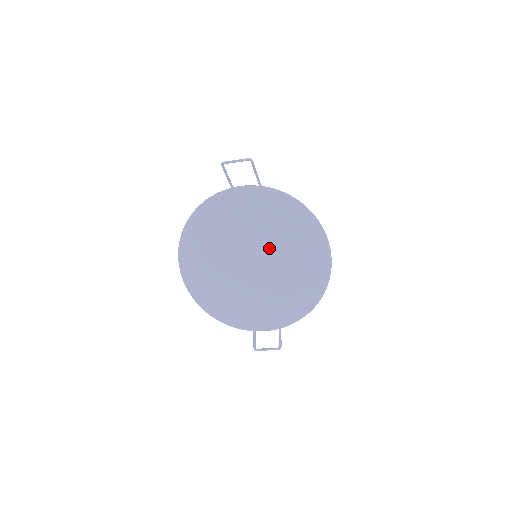
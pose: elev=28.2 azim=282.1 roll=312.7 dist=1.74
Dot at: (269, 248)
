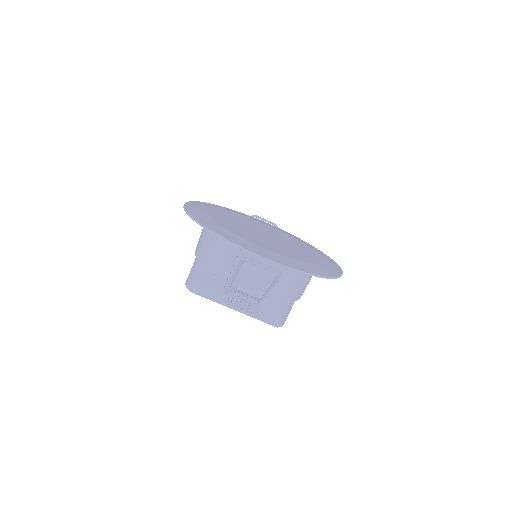
Dot at: (283, 239)
